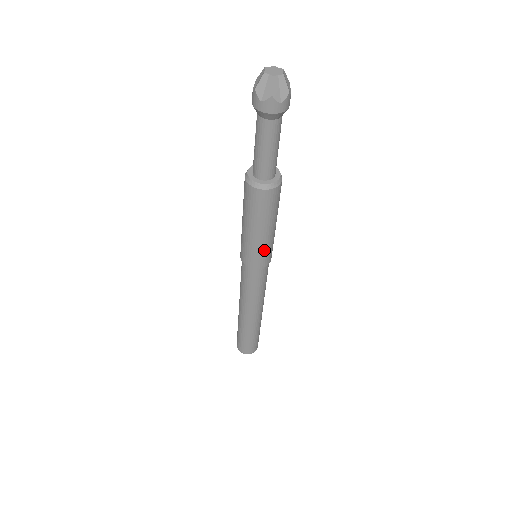
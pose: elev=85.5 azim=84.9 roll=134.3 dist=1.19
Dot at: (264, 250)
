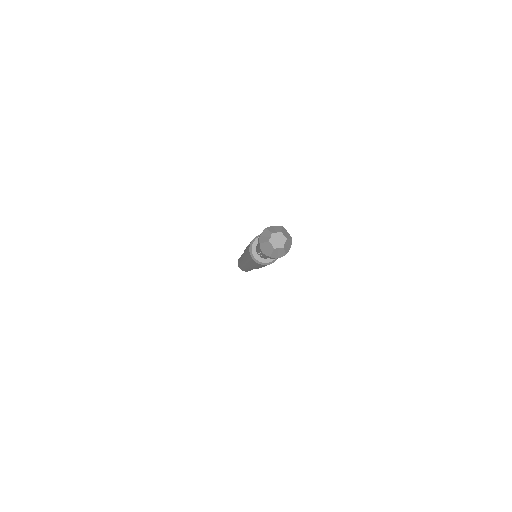
Dot at: occluded
